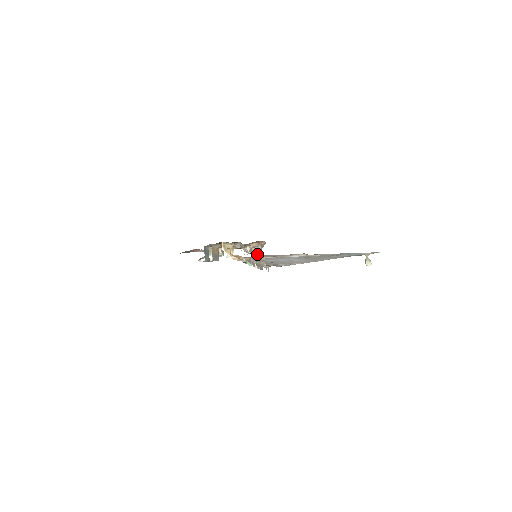
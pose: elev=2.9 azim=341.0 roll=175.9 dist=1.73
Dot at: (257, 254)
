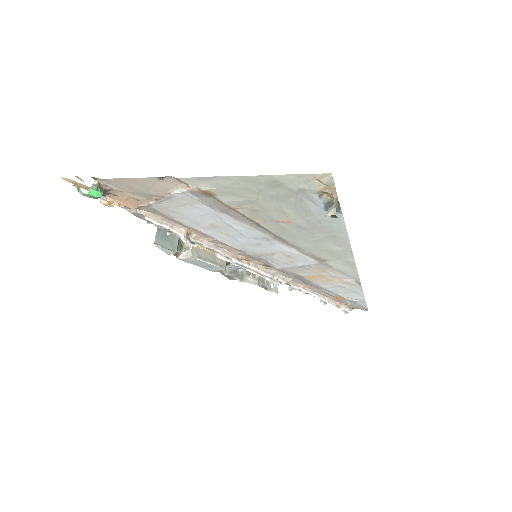
Dot at: occluded
